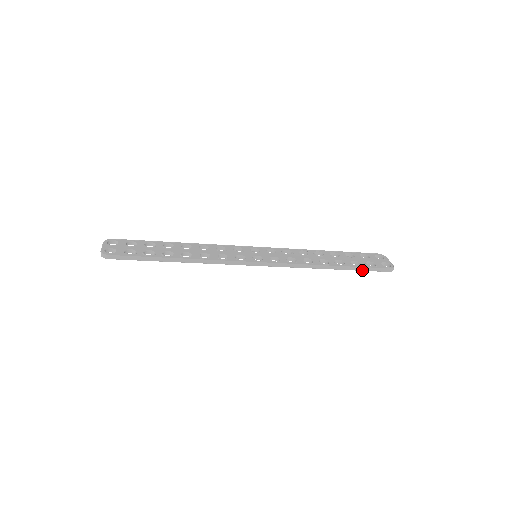
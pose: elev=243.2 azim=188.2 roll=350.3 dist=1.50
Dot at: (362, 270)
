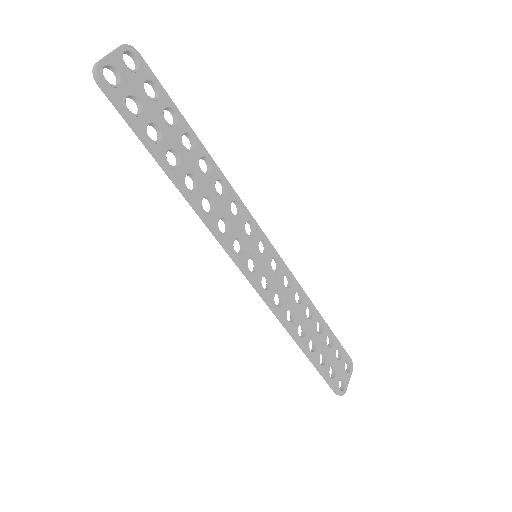
Dot at: (319, 371)
